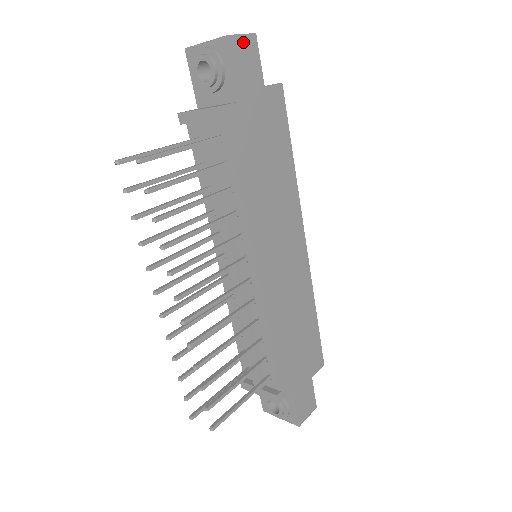
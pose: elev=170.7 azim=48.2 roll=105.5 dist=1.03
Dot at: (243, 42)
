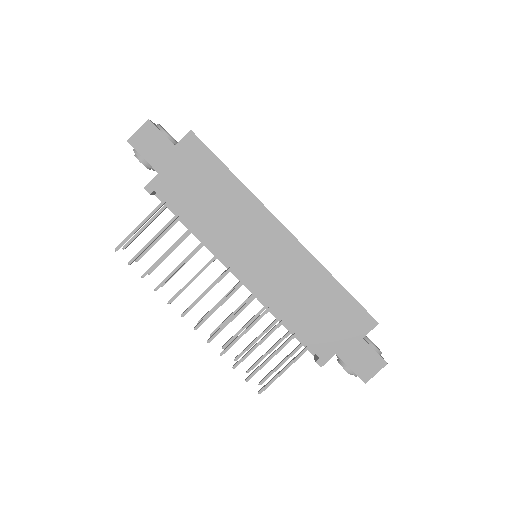
Dot at: (141, 134)
